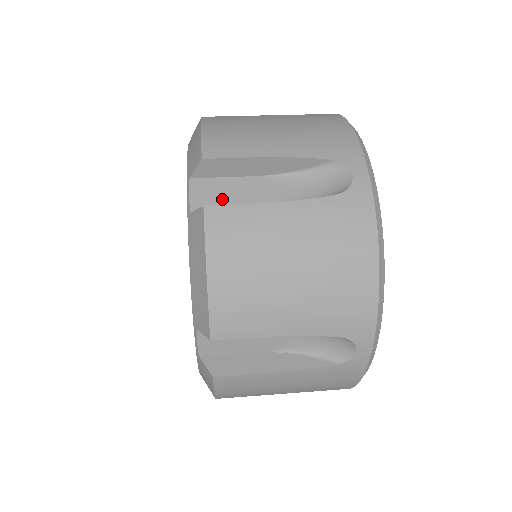
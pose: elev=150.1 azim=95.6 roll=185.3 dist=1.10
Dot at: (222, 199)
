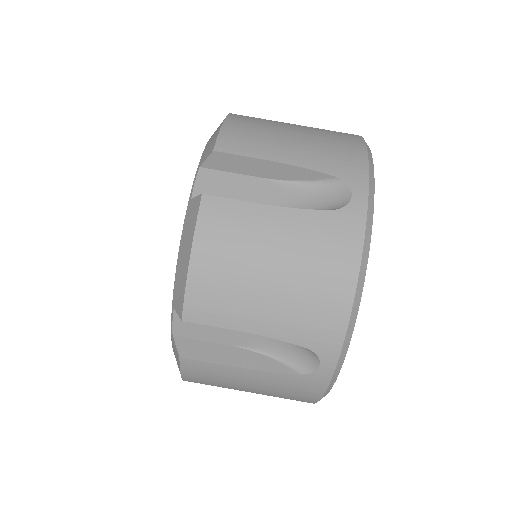
Dot at: (224, 192)
